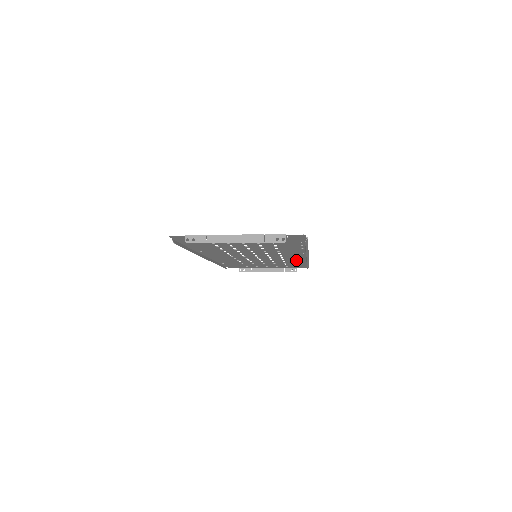
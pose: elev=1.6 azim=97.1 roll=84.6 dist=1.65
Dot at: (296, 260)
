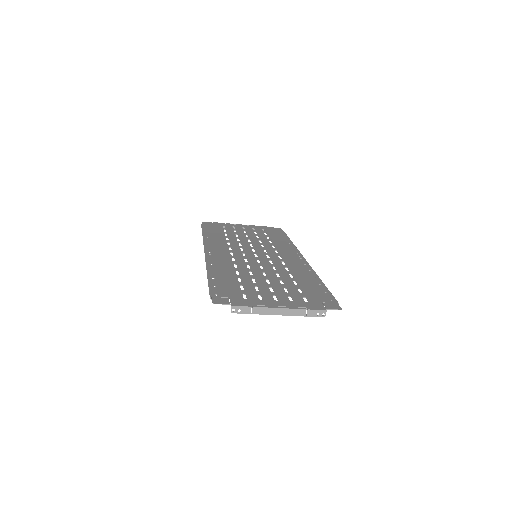
Dot at: (285, 246)
